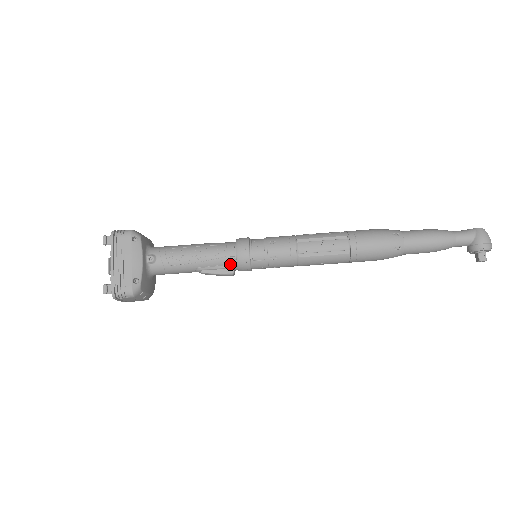
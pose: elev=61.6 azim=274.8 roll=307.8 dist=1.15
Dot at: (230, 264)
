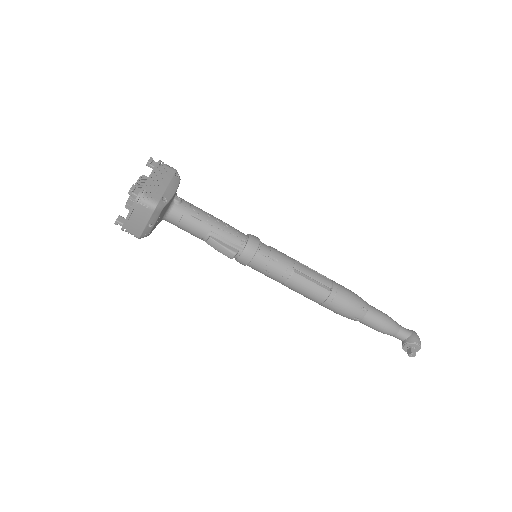
Dot at: (238, 245)
